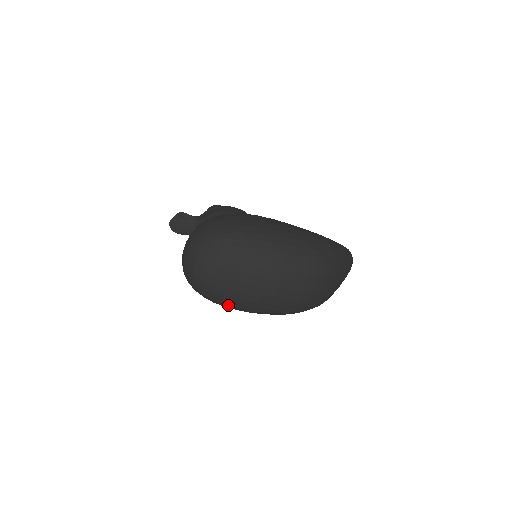
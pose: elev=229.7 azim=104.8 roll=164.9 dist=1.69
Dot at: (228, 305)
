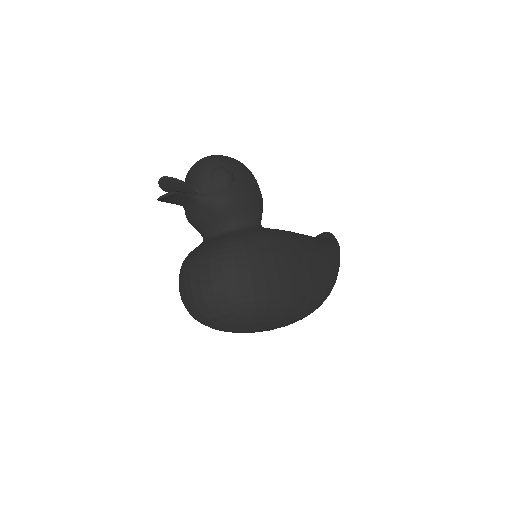
Dot at: occluded
